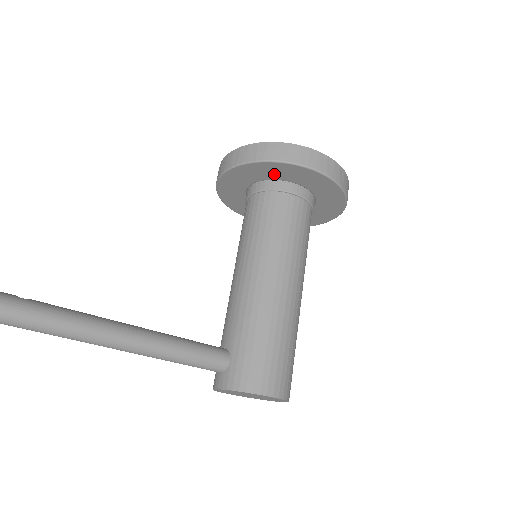
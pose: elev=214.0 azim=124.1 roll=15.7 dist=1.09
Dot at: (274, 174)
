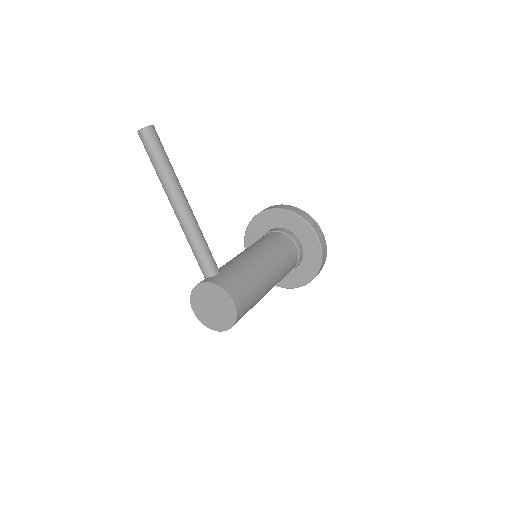
Dot at: (291, 225)
